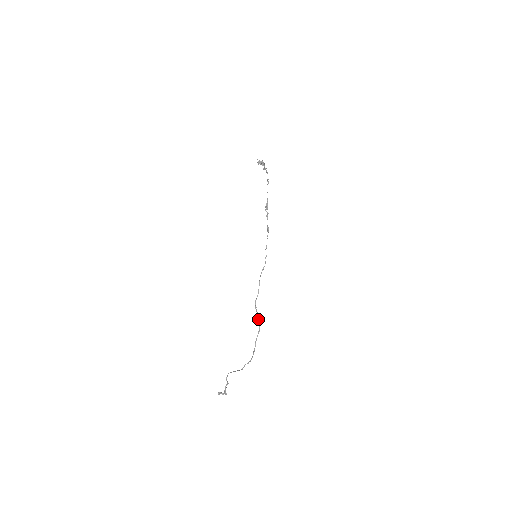
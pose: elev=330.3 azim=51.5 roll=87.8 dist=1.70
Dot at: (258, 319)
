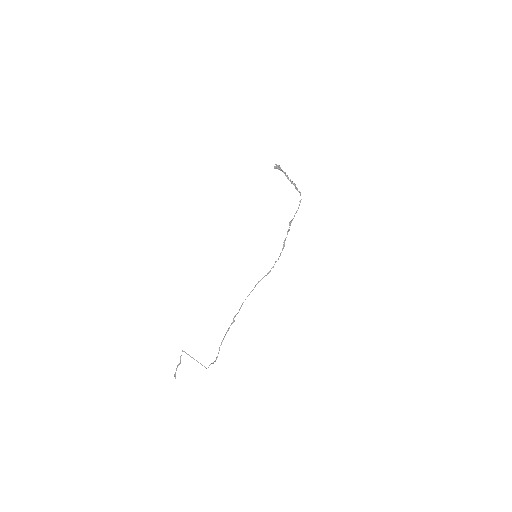
Dot at: (234, 317)
